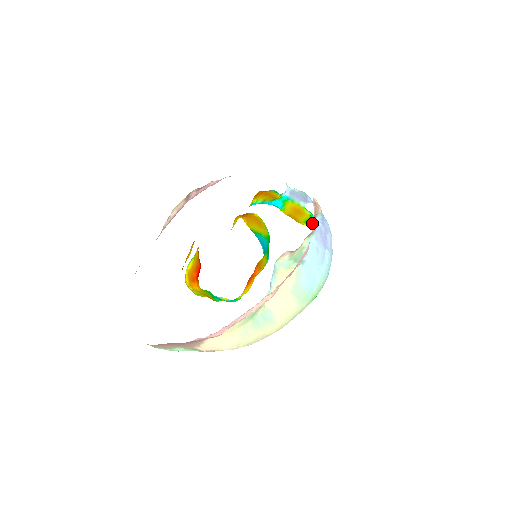
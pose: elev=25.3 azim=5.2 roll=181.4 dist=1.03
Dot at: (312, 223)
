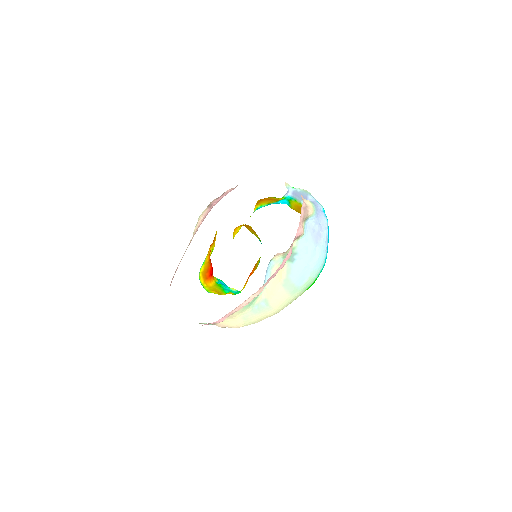
Dot at: occluded
